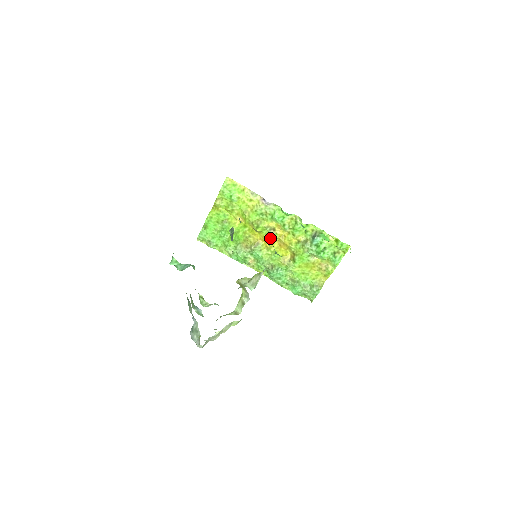
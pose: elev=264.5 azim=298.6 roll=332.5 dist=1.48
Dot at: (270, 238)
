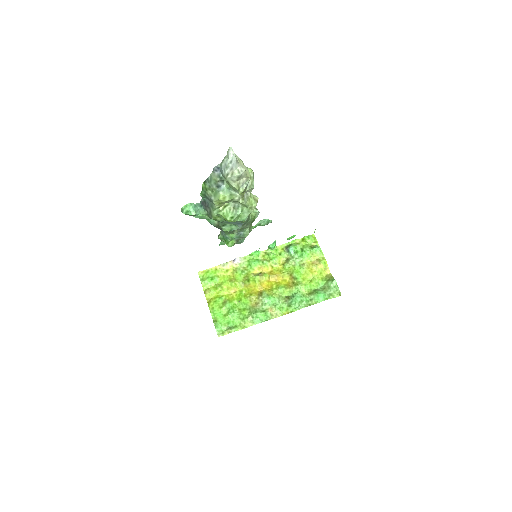
Dot at: (264, 281)
